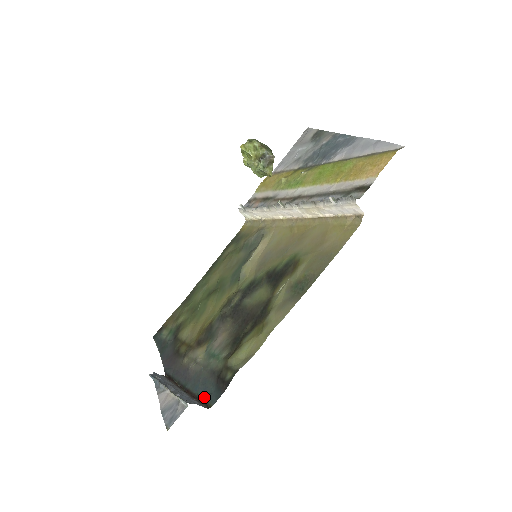
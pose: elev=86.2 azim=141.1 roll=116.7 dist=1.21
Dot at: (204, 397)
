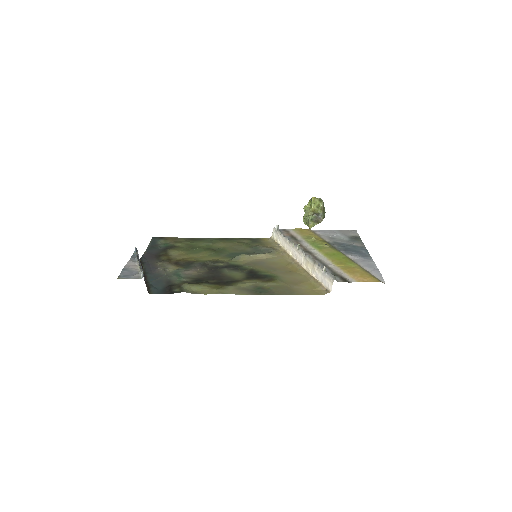
Dot at: (152, 287)
